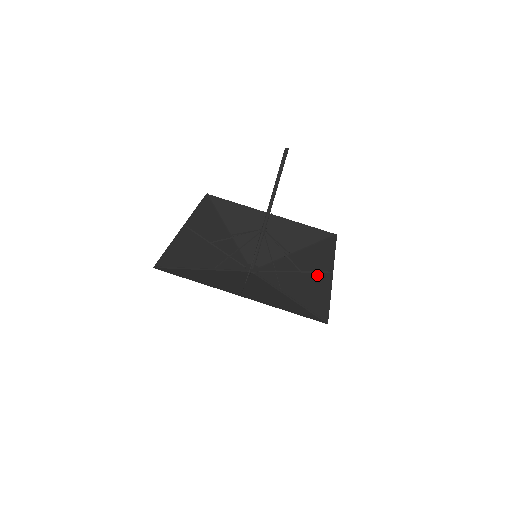
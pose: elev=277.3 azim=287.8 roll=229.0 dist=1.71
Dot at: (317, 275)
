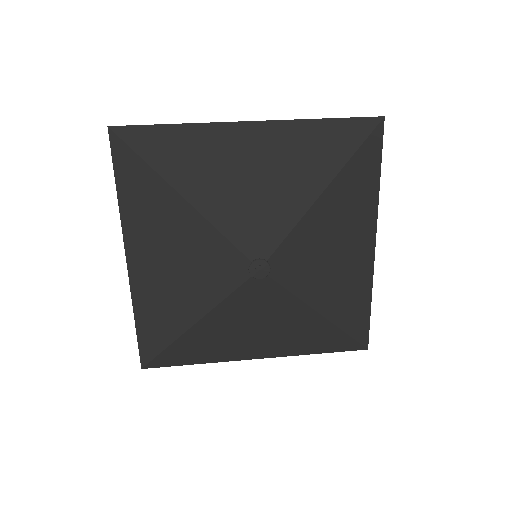
Dot at: (356, 241)
